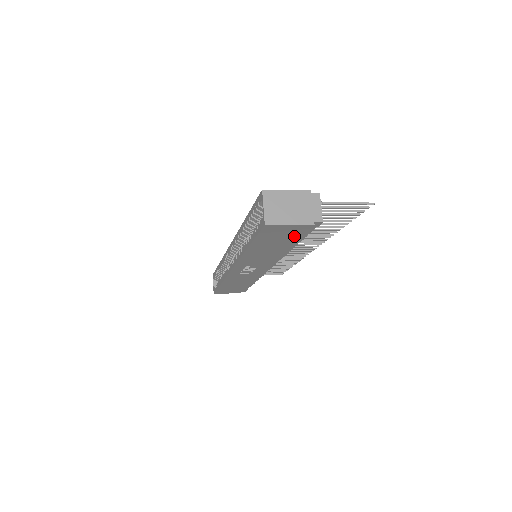
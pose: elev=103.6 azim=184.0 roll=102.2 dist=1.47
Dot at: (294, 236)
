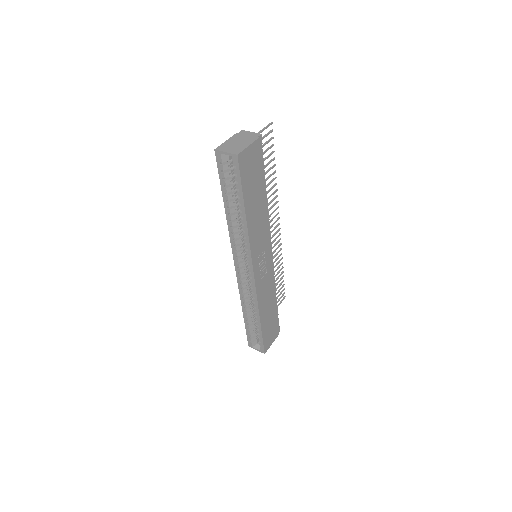
Dot at: (258, 168)
